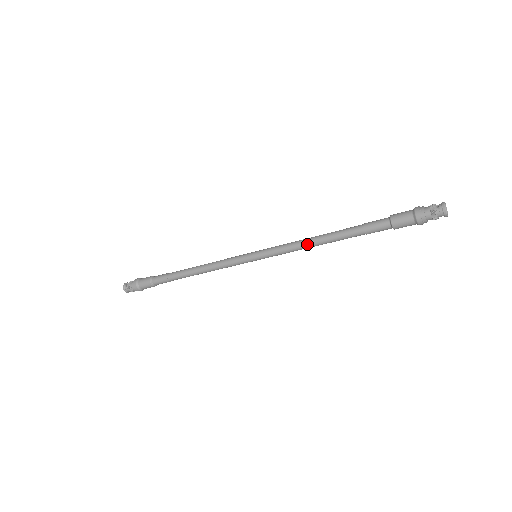
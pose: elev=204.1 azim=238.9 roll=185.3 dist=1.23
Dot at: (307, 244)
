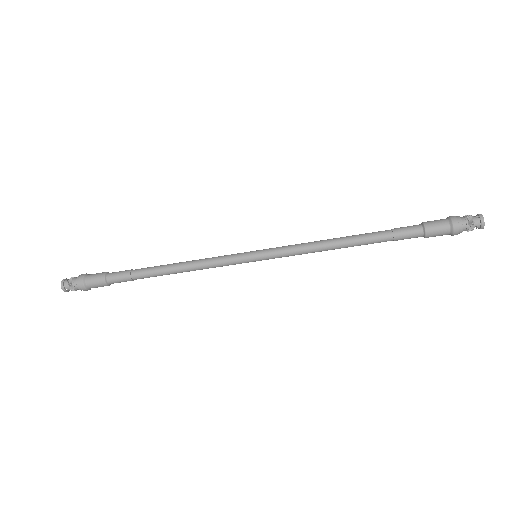
Dot at: (324, 241)
